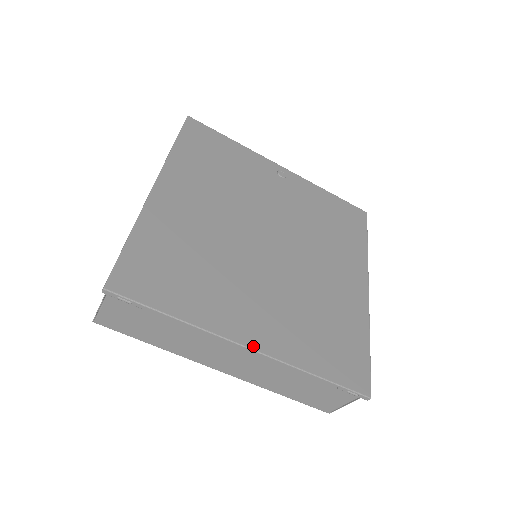
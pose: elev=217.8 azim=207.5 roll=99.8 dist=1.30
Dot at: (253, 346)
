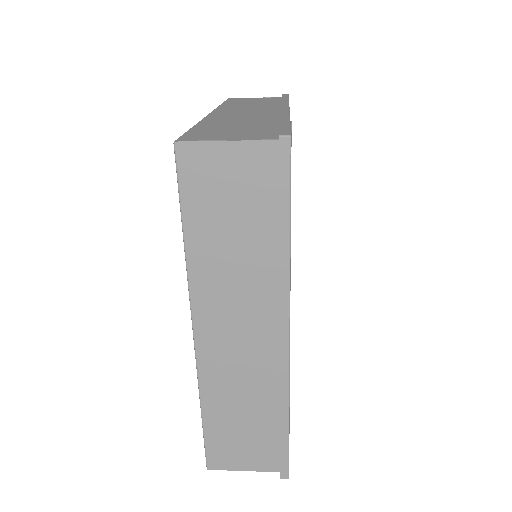
Dot at: occluded
